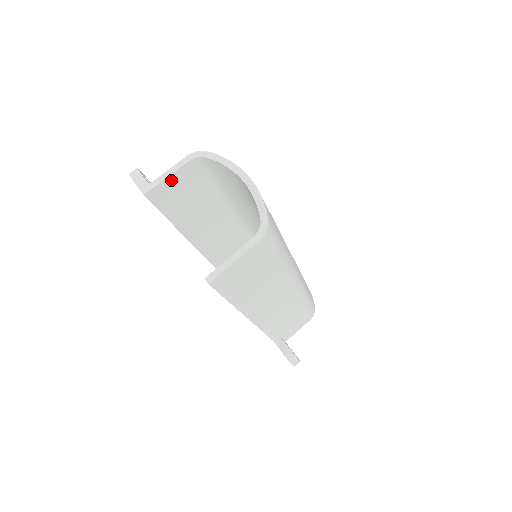
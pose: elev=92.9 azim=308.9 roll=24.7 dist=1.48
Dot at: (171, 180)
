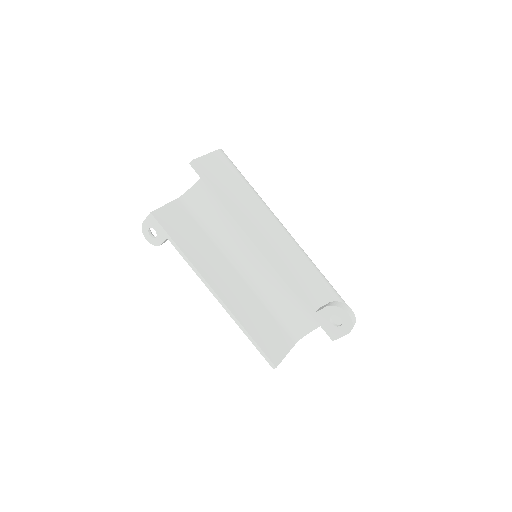
Dot at: (168, 209)
